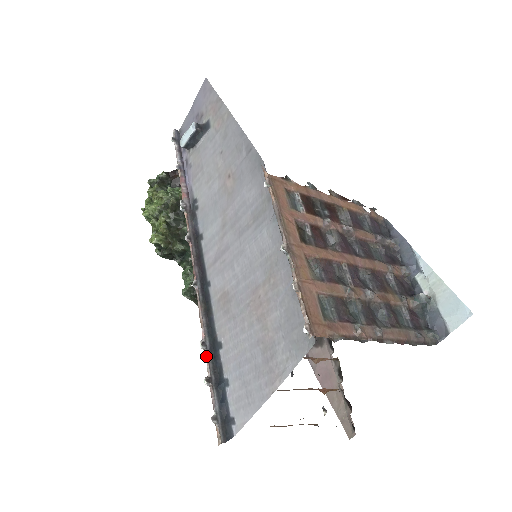
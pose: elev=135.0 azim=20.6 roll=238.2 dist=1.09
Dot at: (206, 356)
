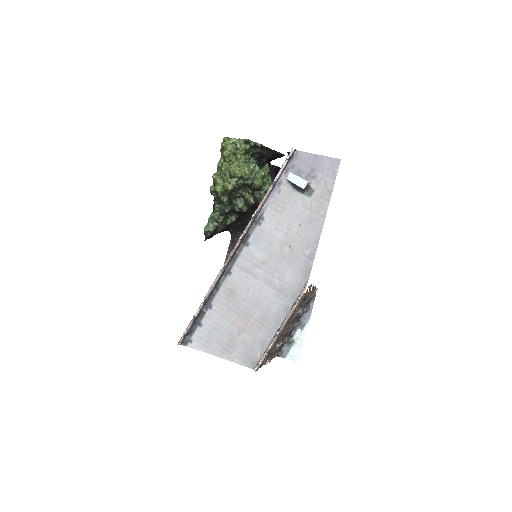
Dot at: (201, 306)
